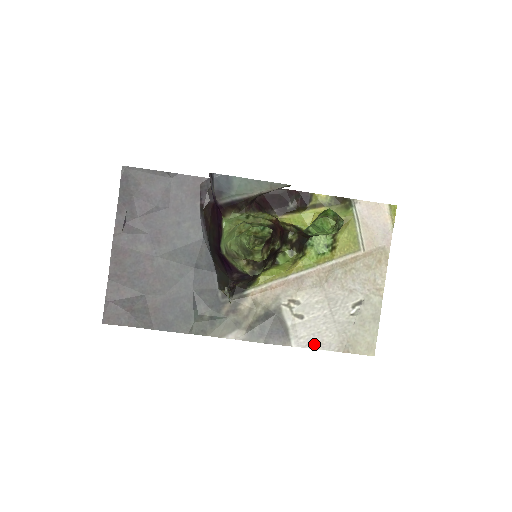
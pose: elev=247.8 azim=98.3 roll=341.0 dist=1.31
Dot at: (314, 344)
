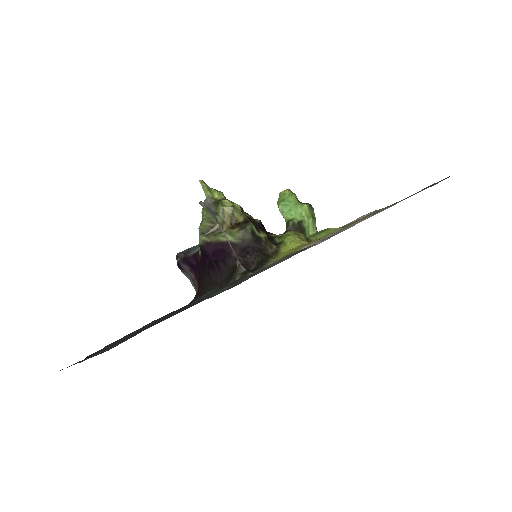
Dot at: occluded
